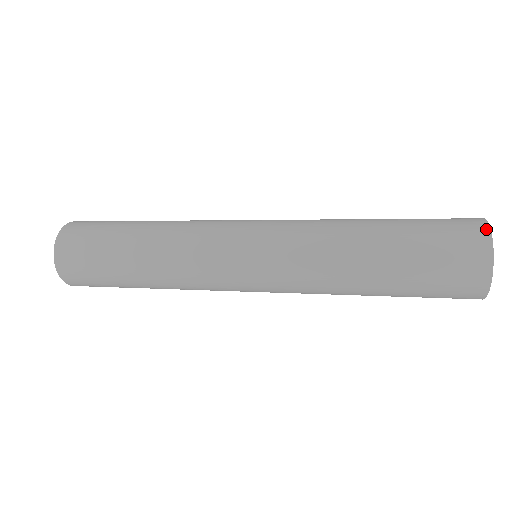
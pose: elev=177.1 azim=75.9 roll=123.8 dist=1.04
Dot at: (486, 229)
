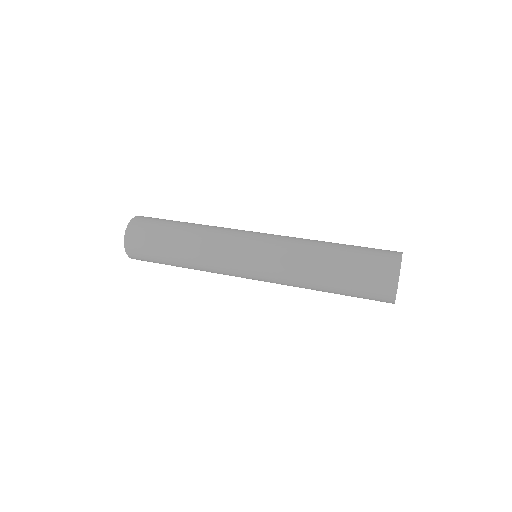
Dot at: (397, 270)
